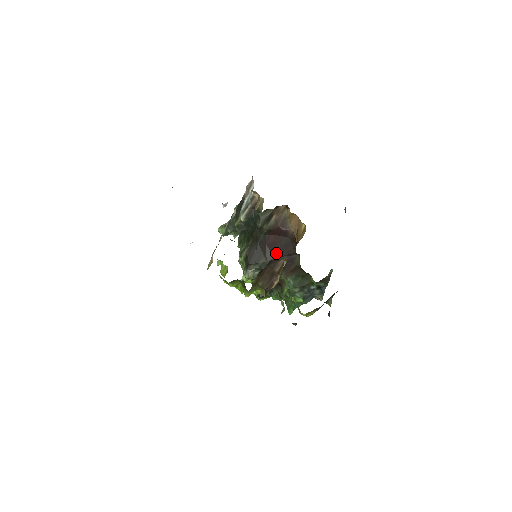
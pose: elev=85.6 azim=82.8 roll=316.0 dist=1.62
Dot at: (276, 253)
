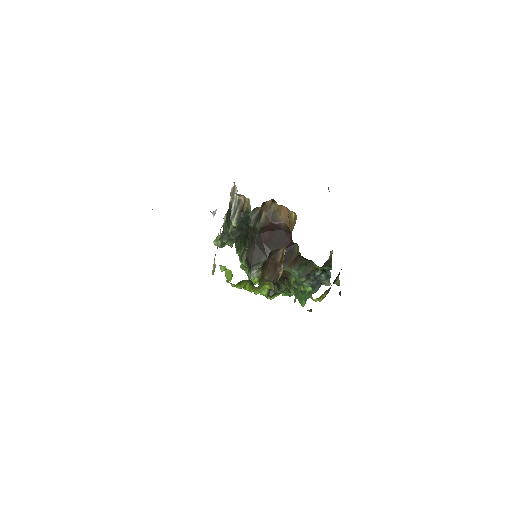
Dot at: (274, 248)
